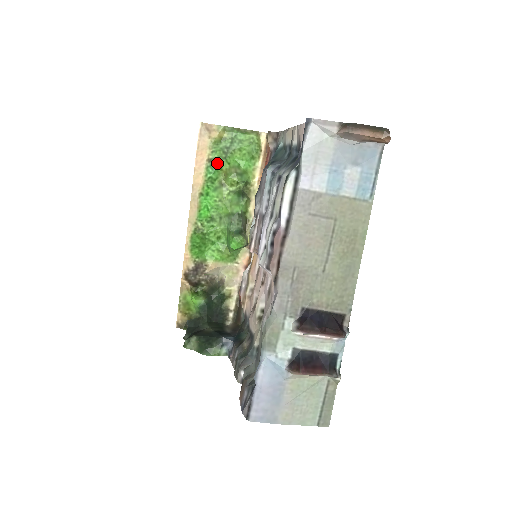
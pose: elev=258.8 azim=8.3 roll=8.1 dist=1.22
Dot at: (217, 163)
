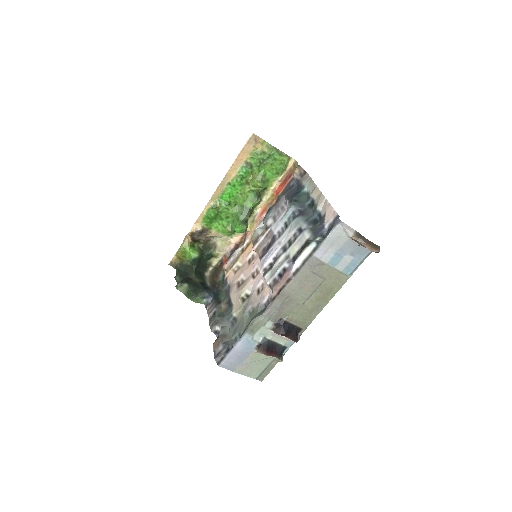
Dot at: (251, 167)
